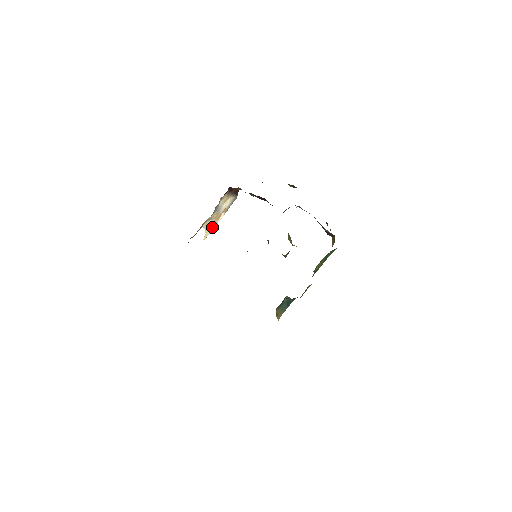
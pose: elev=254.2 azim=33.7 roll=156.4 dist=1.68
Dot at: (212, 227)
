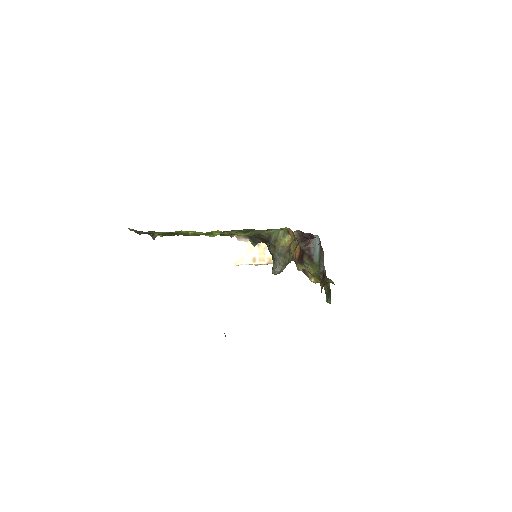
Dot at: (250, 261)
